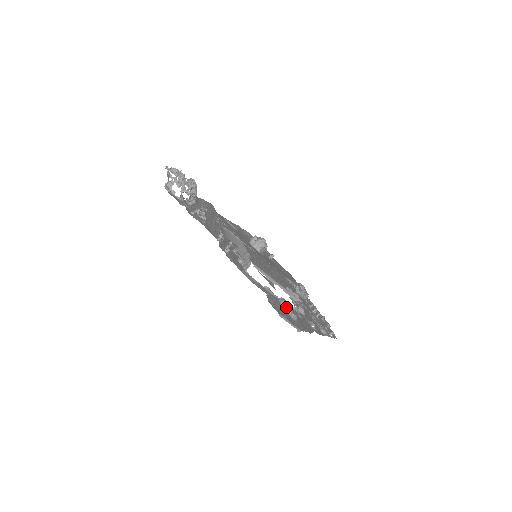
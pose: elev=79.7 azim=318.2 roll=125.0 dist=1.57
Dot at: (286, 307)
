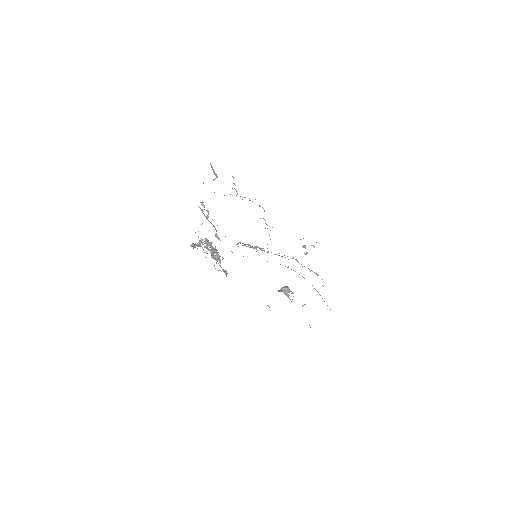
Dot at: occluded
